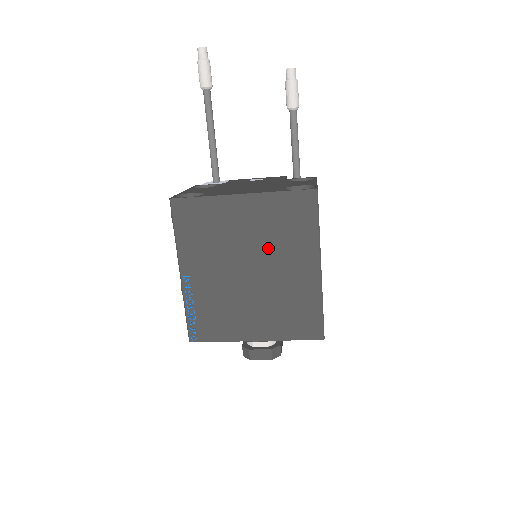
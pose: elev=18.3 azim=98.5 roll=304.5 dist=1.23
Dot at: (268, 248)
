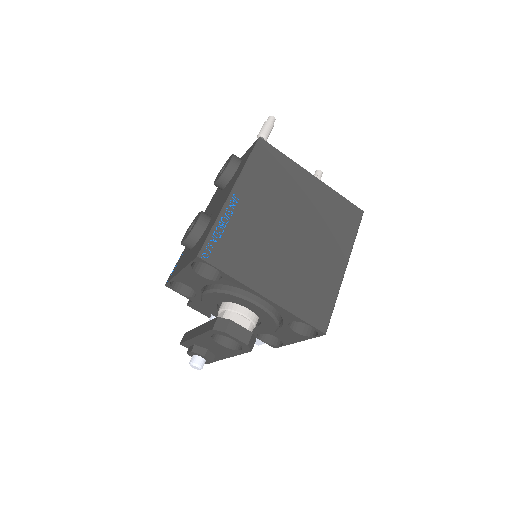
Dot at: (315, 225)
